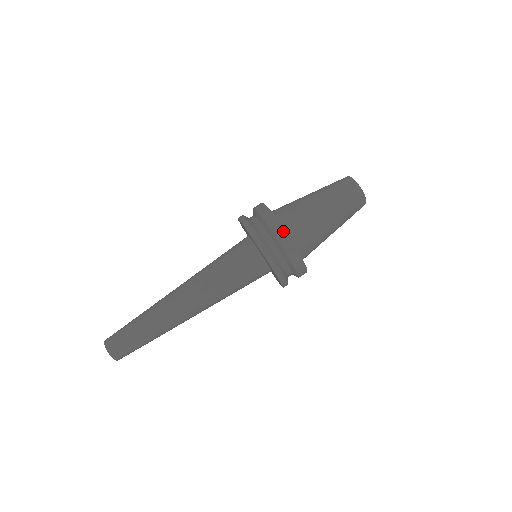
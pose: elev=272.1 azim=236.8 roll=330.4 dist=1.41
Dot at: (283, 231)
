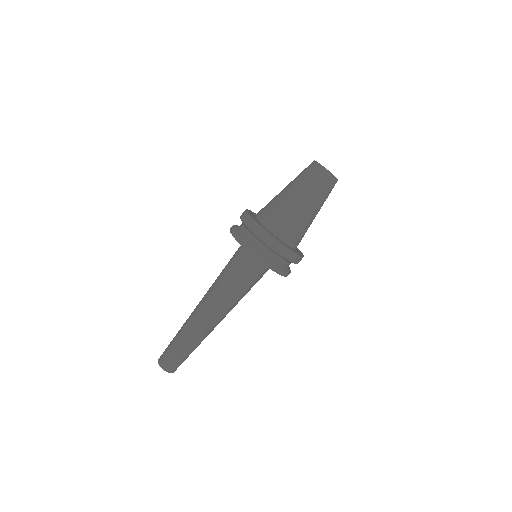
Dot at: (247, 215)
